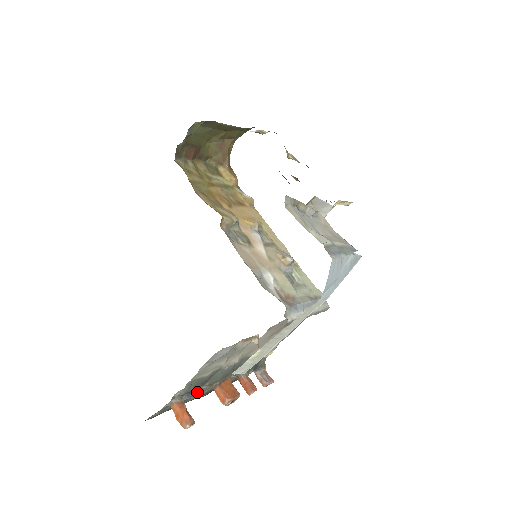
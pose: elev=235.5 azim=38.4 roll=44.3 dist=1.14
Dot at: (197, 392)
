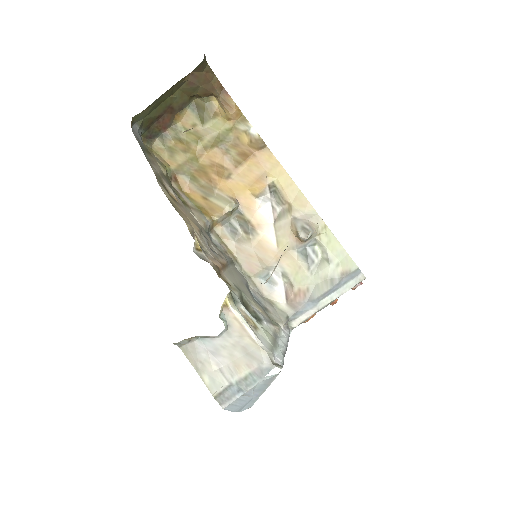
Dot at: occluded
